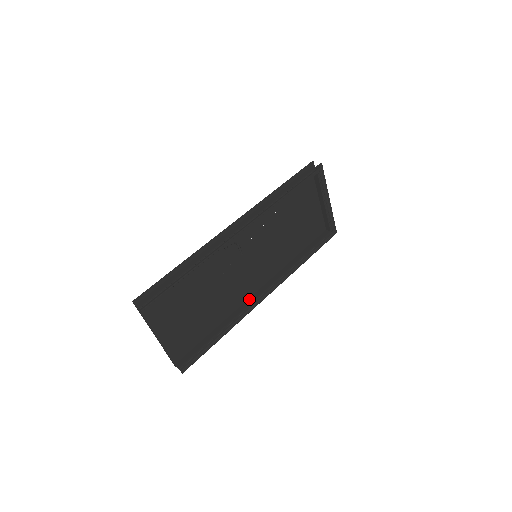
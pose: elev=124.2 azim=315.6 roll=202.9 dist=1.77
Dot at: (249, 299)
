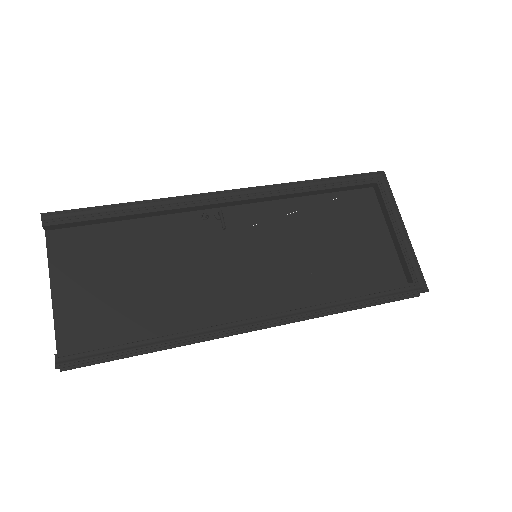
Dot at: occluded
